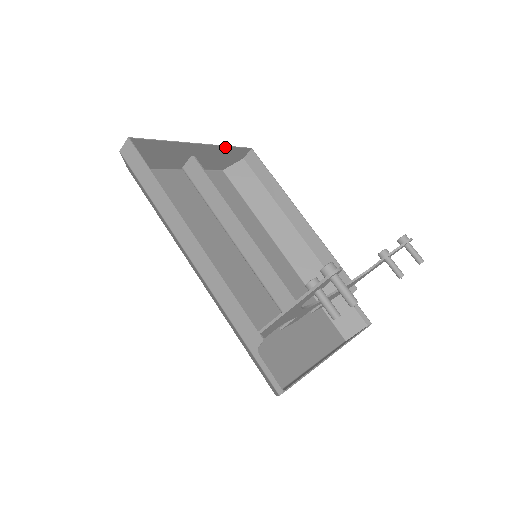
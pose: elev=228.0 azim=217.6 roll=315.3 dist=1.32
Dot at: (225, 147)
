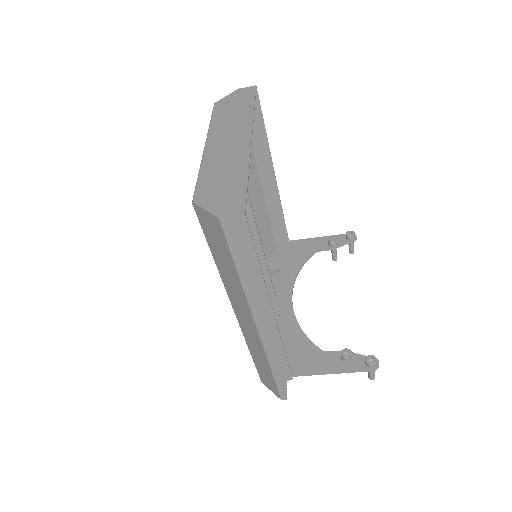
Dot at: (252, 112)
